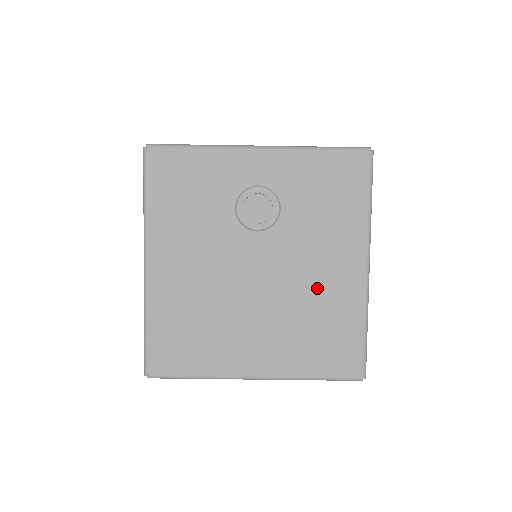
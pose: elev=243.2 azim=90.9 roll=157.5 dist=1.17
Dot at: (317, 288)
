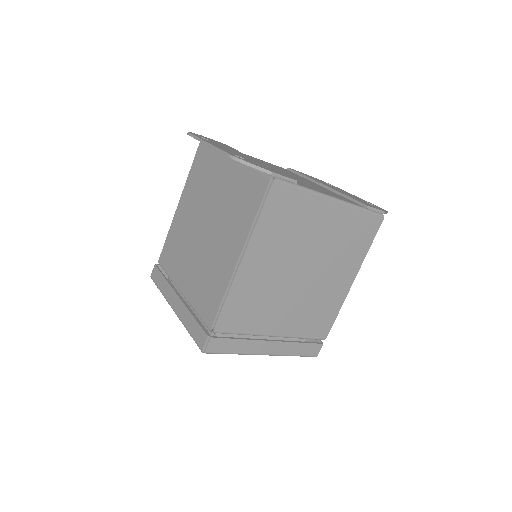
Dot at: occluded
